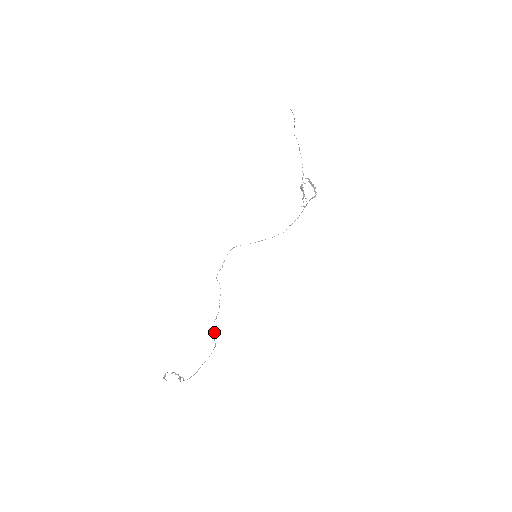
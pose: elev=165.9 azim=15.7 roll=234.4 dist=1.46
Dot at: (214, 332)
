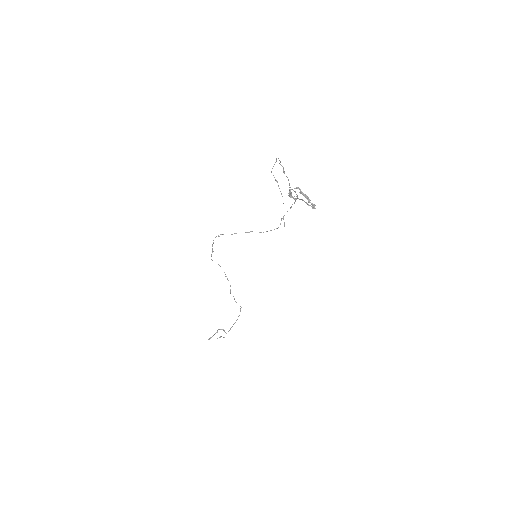
Dot at: occluded
